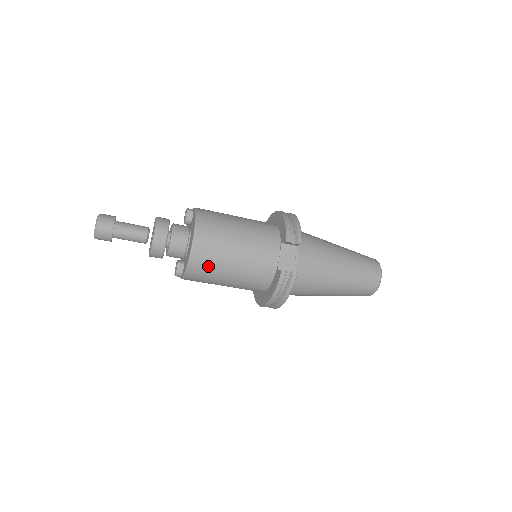
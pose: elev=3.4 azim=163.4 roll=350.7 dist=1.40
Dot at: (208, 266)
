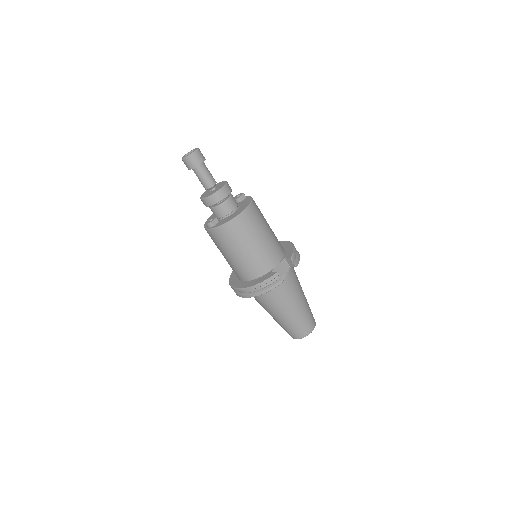
Dot at: (238, 233)
